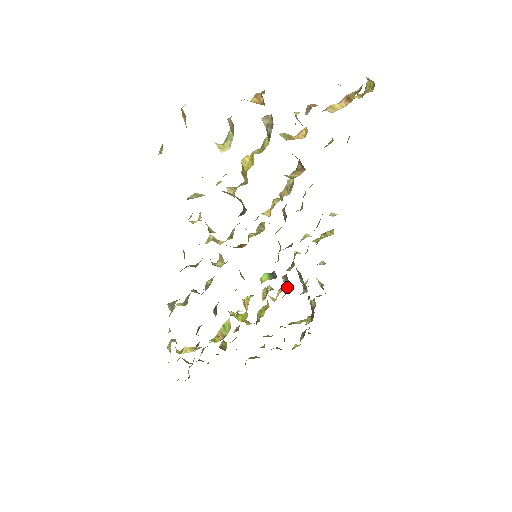
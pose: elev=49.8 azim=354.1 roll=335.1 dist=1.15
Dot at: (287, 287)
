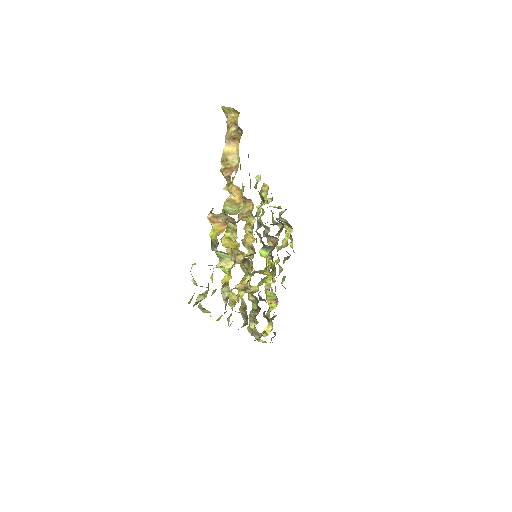
Dot at: (274, 239)
